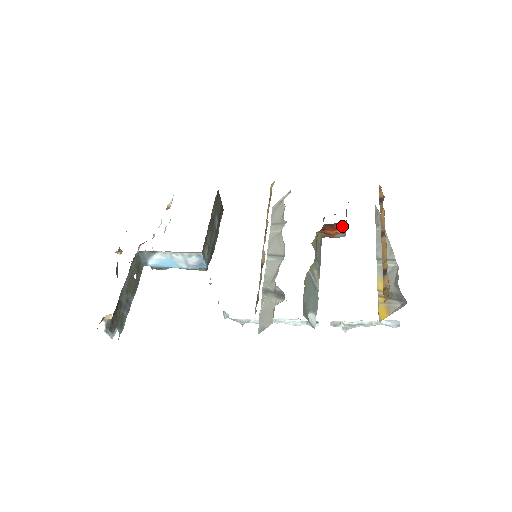
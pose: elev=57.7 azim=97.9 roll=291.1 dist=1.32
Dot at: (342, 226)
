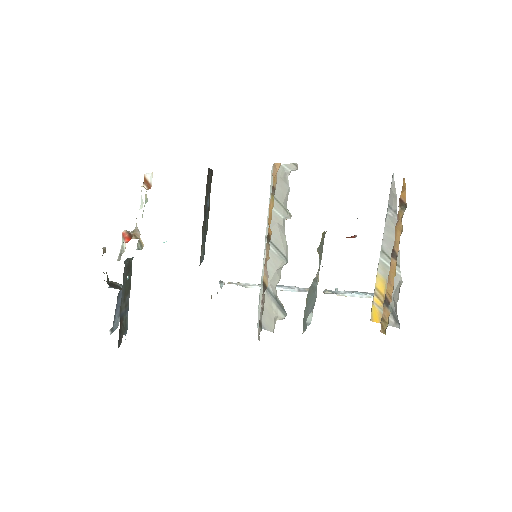
Dot at: (353, 236)
